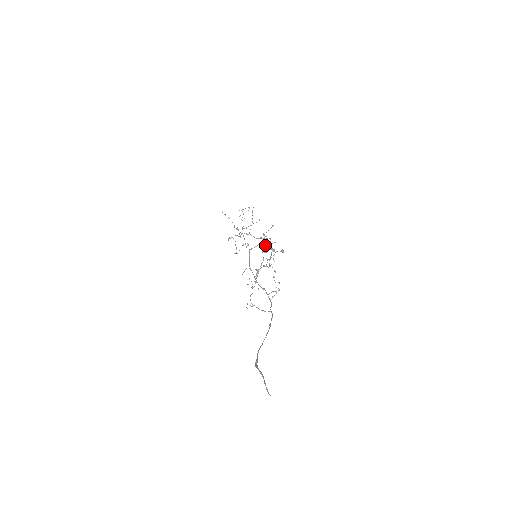
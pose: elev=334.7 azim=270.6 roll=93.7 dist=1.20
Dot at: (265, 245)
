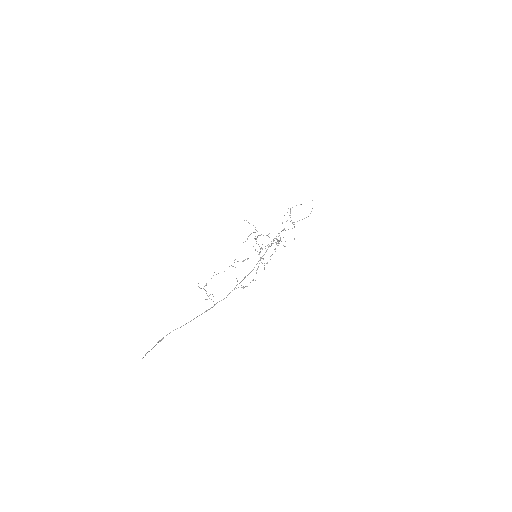
Dot at: (255, 250)
